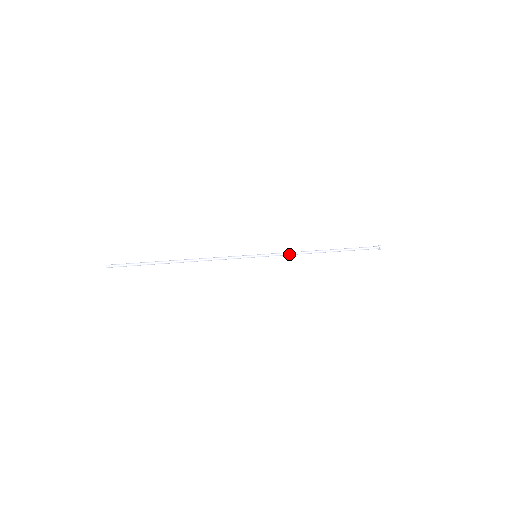
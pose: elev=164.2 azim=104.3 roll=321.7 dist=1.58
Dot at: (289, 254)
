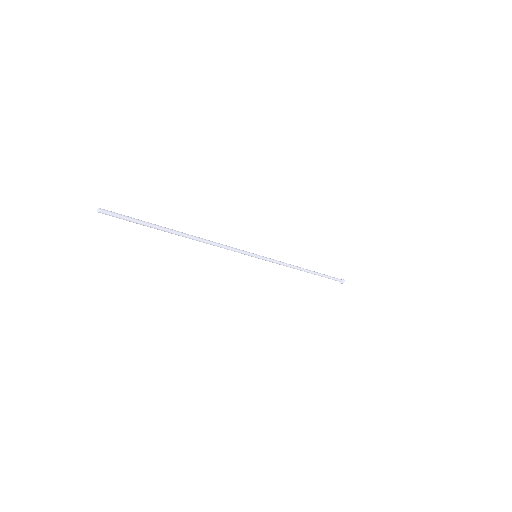
Dot at: (283, 263)
